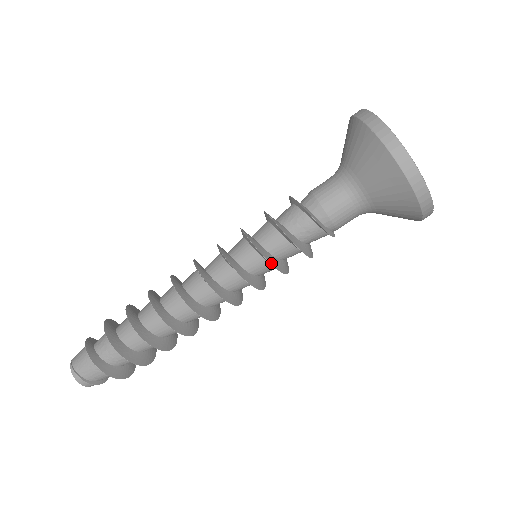
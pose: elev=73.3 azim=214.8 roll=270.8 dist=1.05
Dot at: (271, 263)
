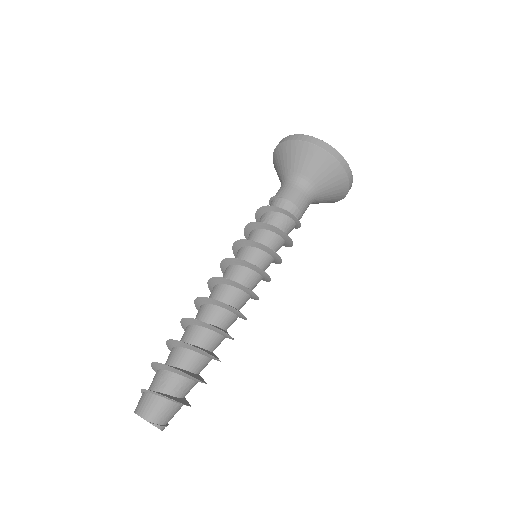
Dot at: (280, 263)
